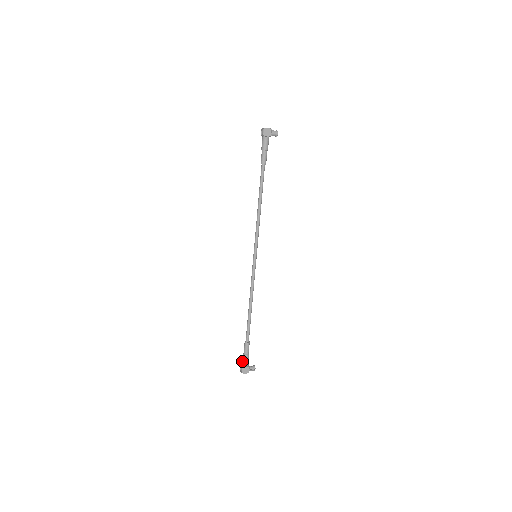
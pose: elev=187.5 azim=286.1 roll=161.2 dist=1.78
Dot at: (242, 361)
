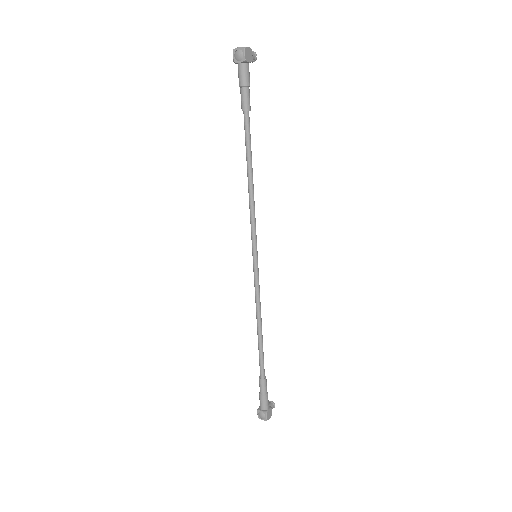
Dot at: (262, 405)
